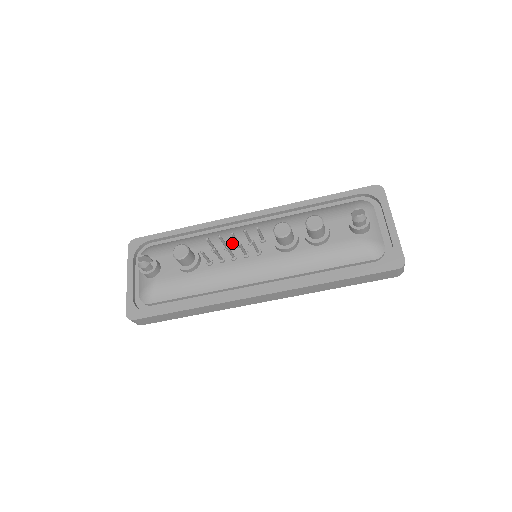
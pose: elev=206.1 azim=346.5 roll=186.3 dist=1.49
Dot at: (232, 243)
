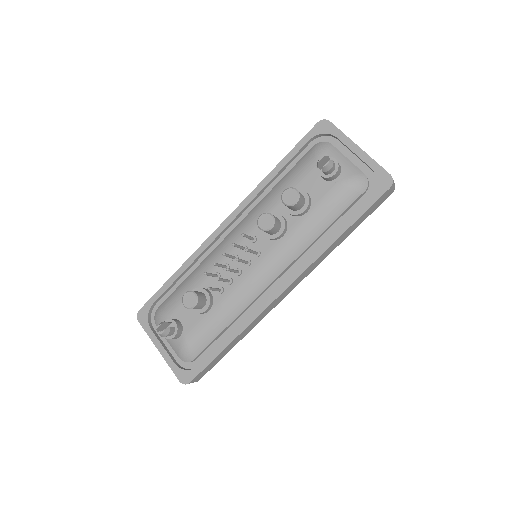
Dot at: (228, 260)
